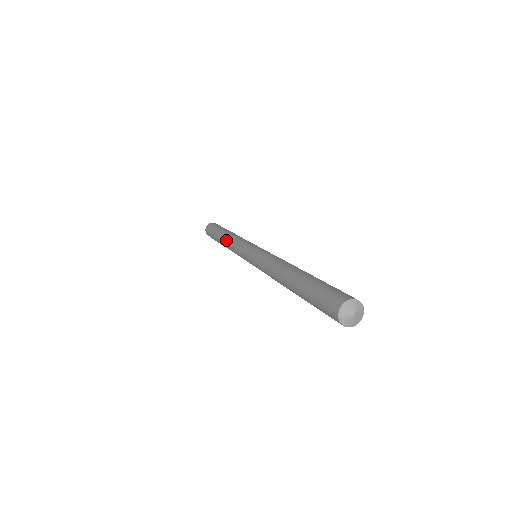
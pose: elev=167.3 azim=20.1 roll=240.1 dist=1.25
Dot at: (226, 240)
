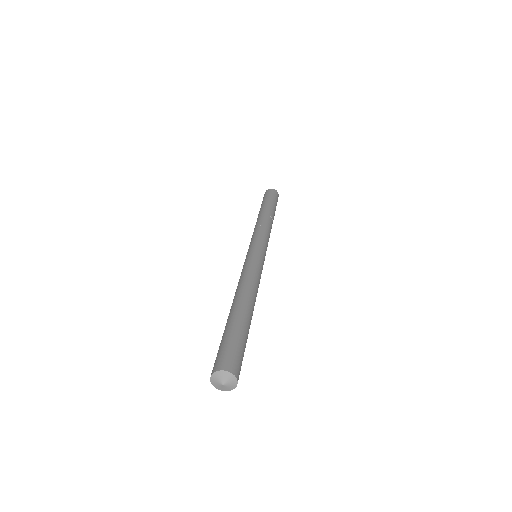
Dot at: occluded
